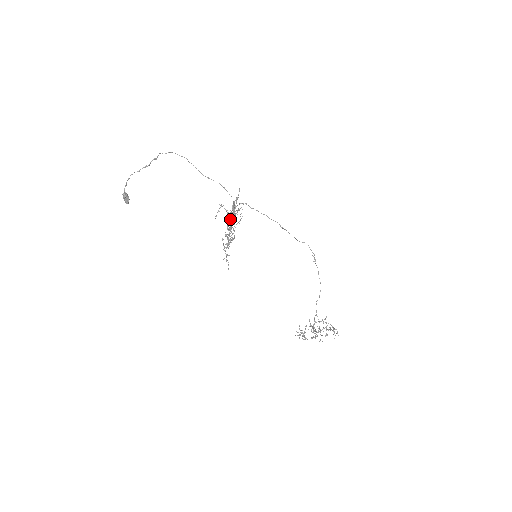
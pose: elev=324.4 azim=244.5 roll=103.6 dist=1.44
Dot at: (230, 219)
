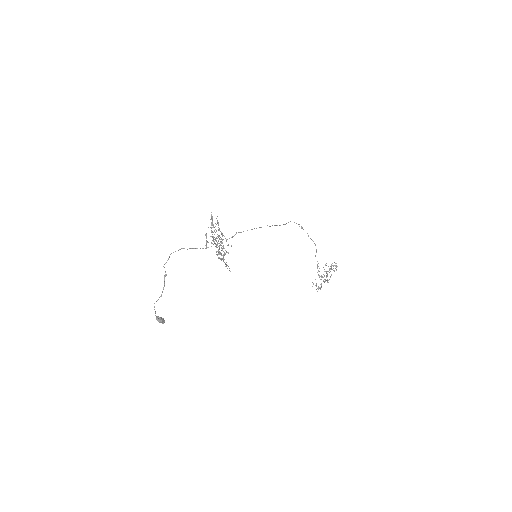
Dot at: (221, 243)
